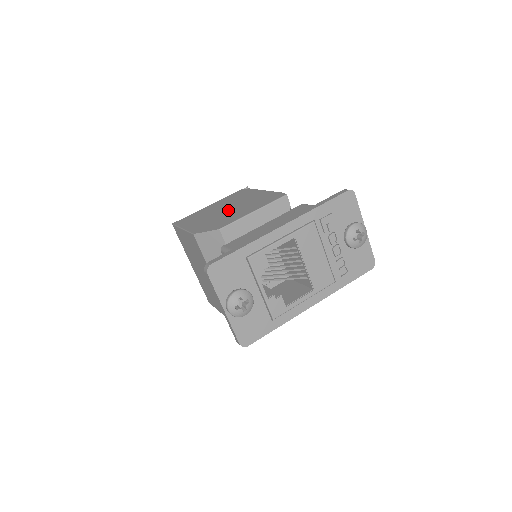
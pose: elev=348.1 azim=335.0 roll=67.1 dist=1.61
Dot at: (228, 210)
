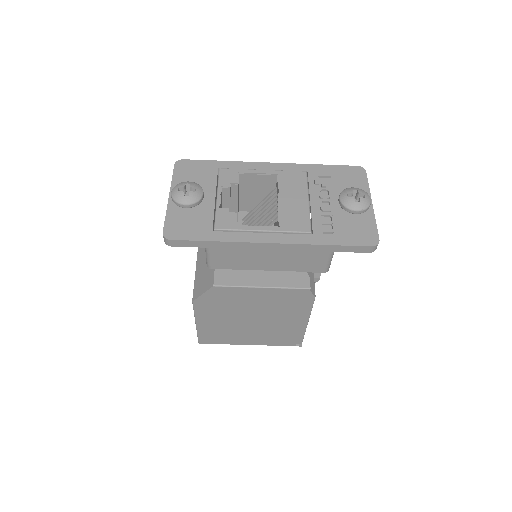
Dot at: occluded
